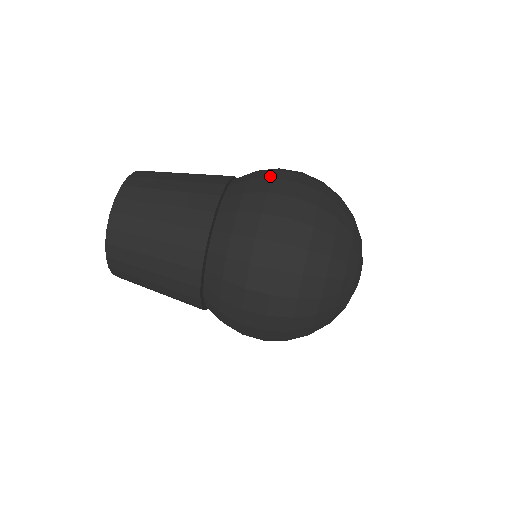
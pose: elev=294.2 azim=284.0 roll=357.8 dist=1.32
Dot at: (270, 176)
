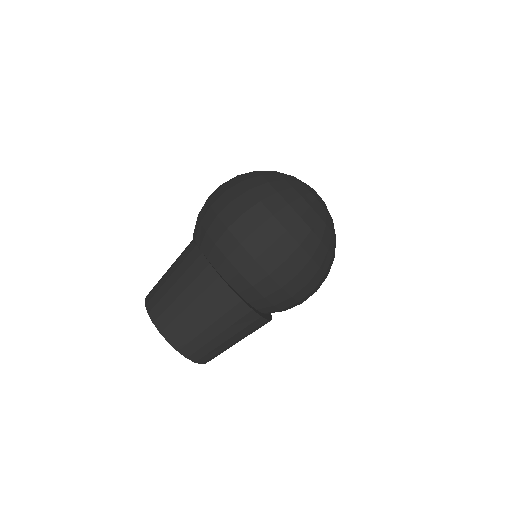
Dot at: (249, 259)
